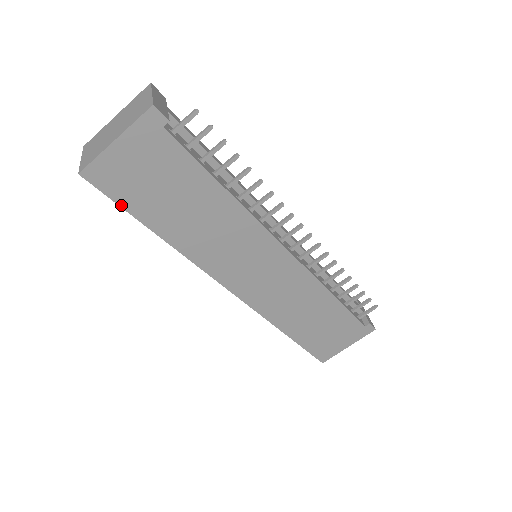
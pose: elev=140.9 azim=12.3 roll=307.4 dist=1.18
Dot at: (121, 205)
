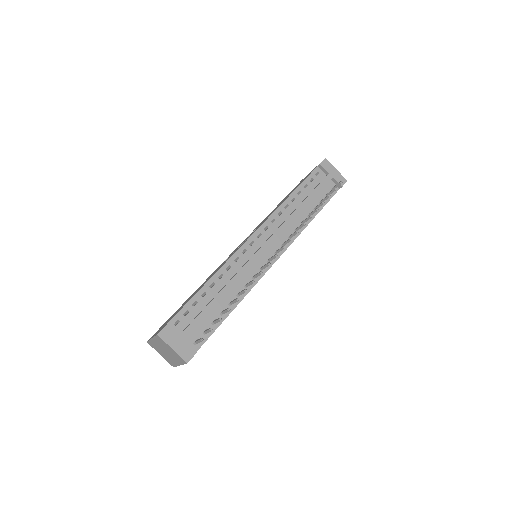
Dot at: occluded
